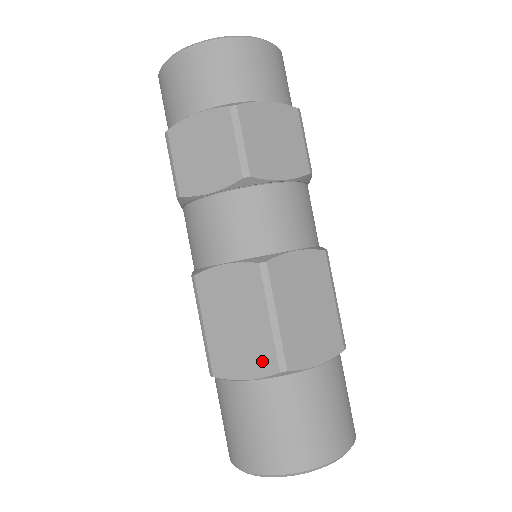
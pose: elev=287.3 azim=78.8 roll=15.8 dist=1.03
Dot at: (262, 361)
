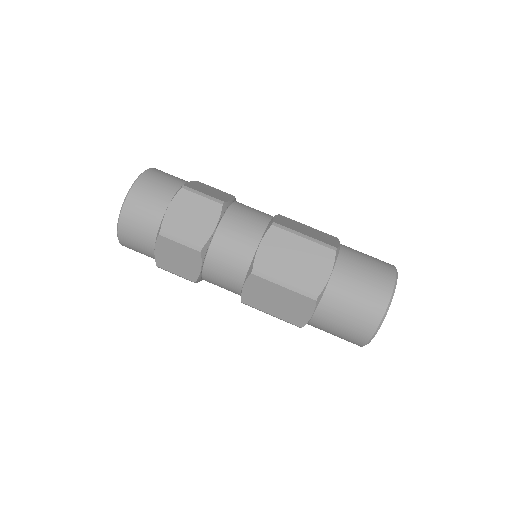
Dot at: (305, 304)
